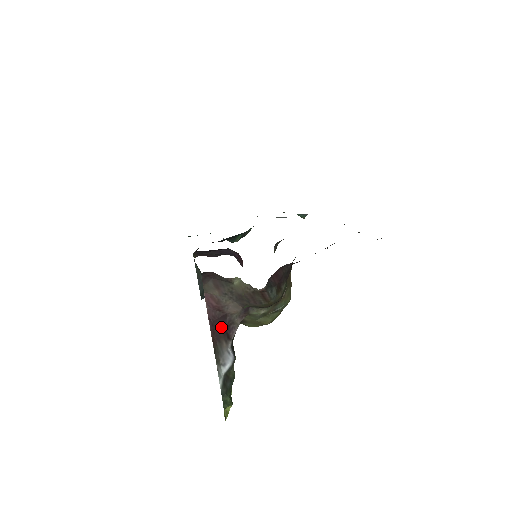
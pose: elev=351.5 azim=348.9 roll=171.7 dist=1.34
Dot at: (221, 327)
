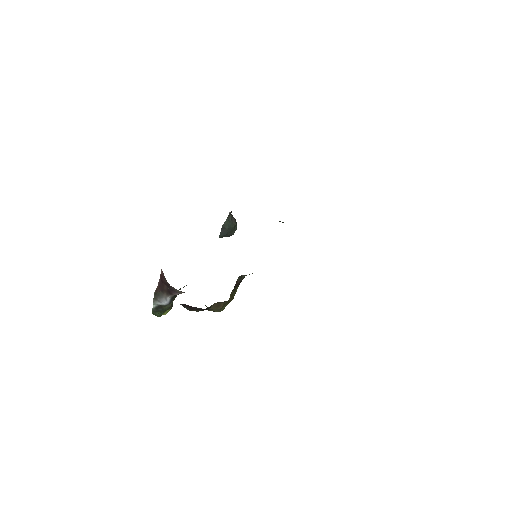
Dot at: (167, 287)
